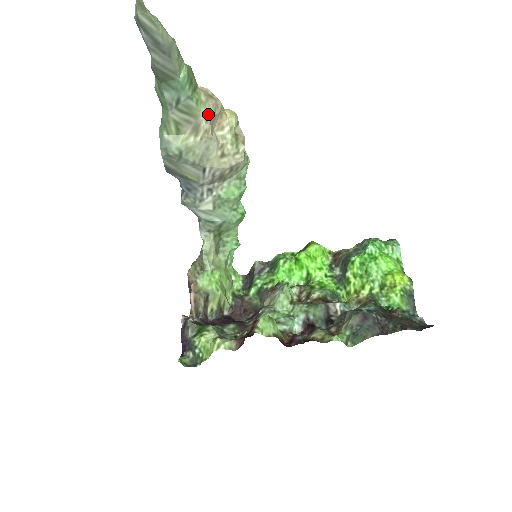
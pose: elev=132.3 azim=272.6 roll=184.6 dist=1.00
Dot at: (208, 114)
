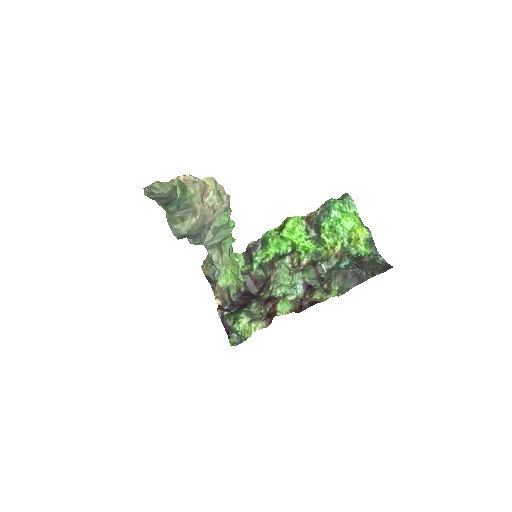
Dot at: (199, 198)
